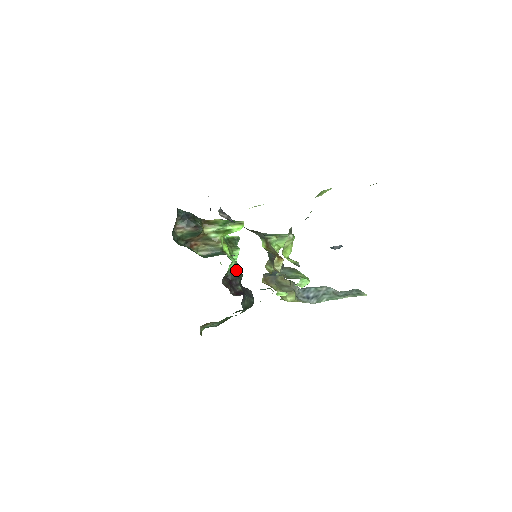
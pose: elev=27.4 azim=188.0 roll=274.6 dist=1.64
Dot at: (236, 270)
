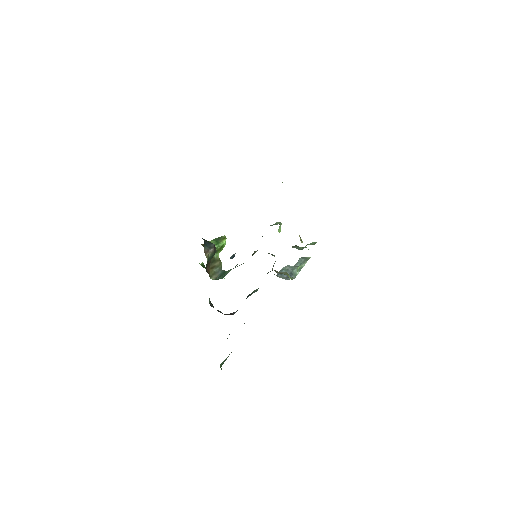
Dot at: occluded
